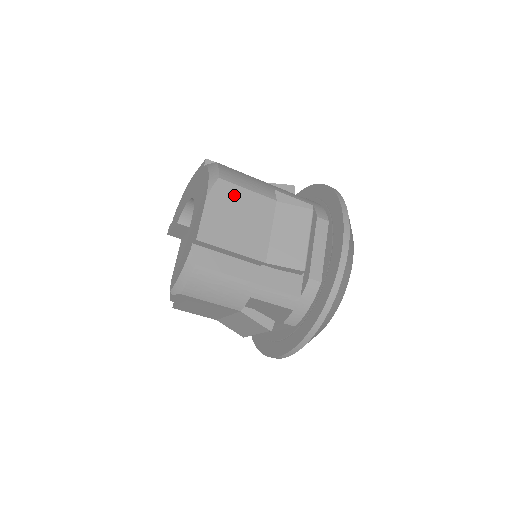
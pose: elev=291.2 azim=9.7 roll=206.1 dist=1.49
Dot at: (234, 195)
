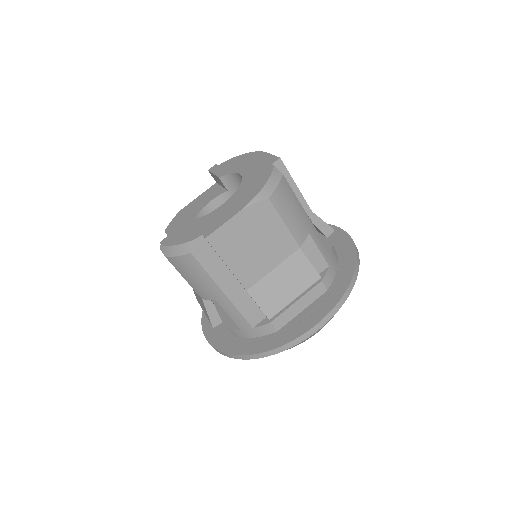
Dot at: (269, 221)
